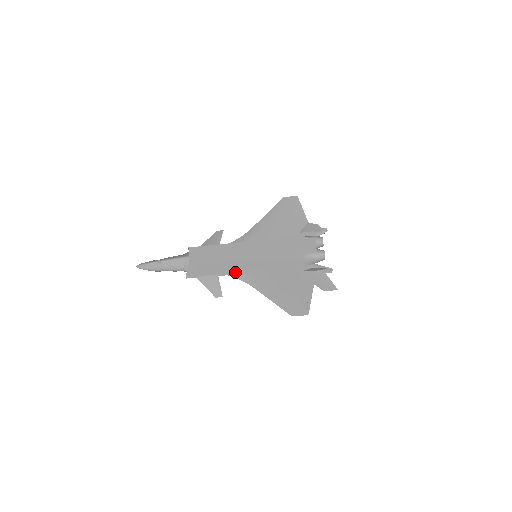
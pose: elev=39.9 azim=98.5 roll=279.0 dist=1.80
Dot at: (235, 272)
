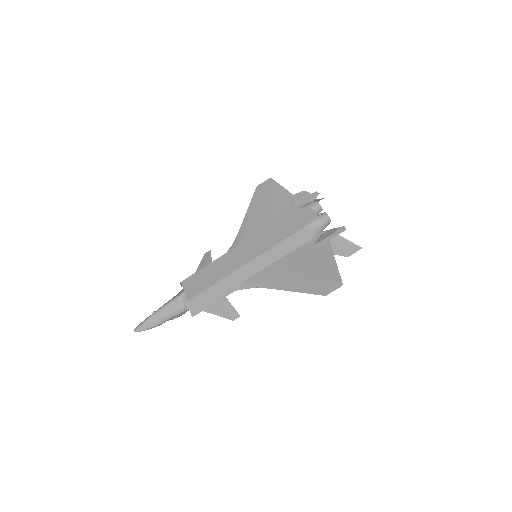
Dot at: (241, 283)
